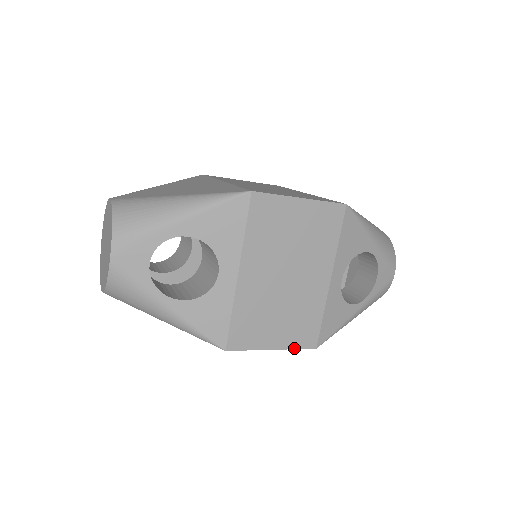
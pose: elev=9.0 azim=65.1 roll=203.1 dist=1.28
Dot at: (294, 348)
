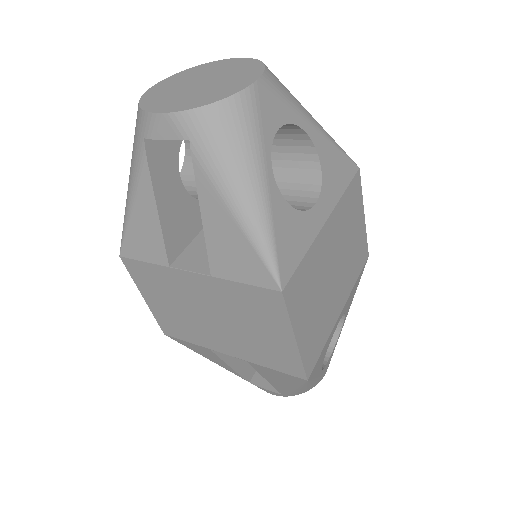
Dot at: (302, 359)
